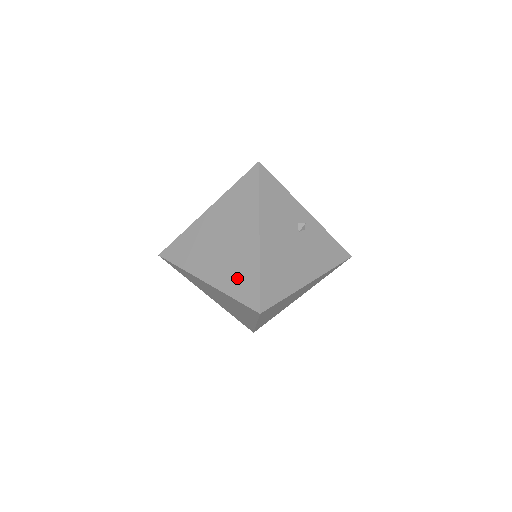
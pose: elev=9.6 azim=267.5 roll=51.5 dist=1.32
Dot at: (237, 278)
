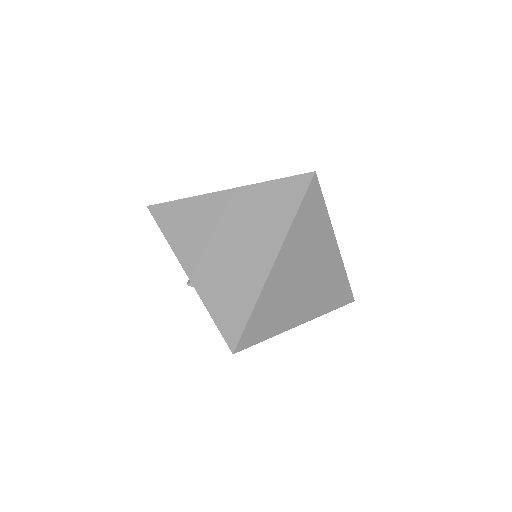
Dot at: occluded
